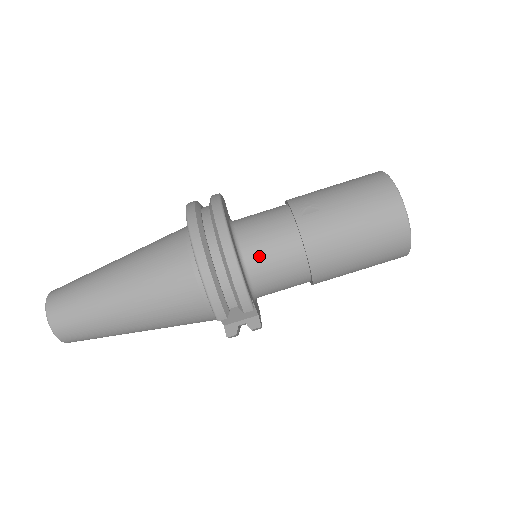
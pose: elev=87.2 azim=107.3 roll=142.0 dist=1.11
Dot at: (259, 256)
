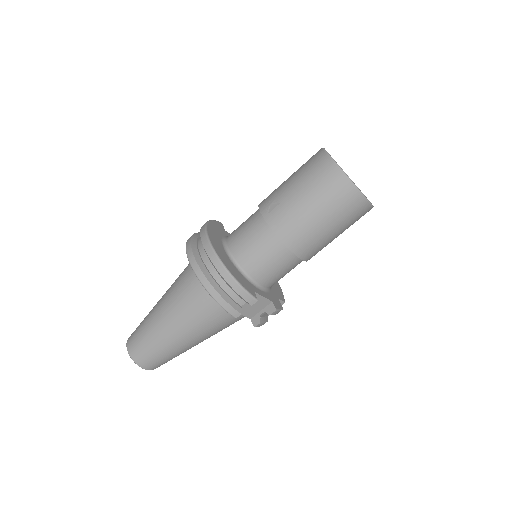
Dot at: (249, 258)
